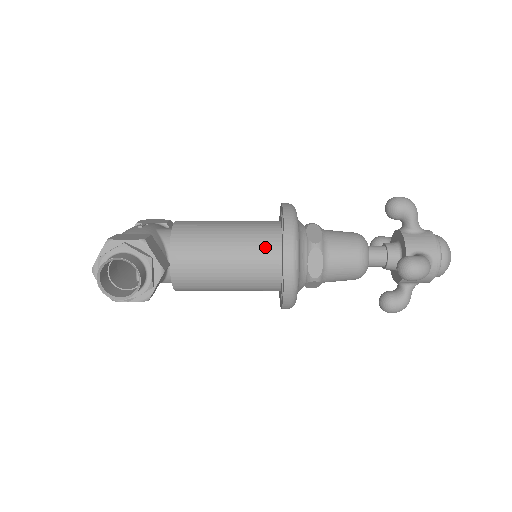
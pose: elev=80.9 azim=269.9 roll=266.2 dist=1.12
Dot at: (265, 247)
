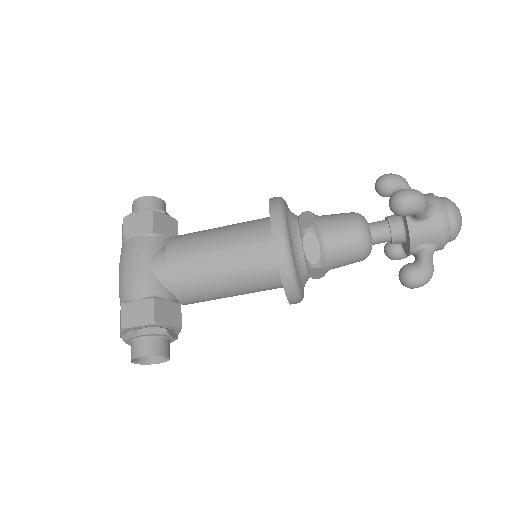
Dot at: (265, 278)
